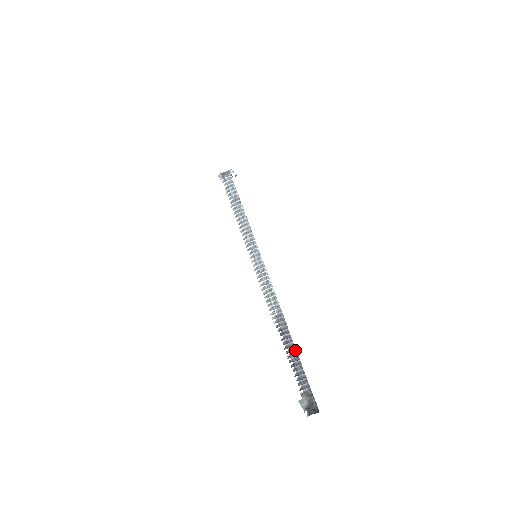
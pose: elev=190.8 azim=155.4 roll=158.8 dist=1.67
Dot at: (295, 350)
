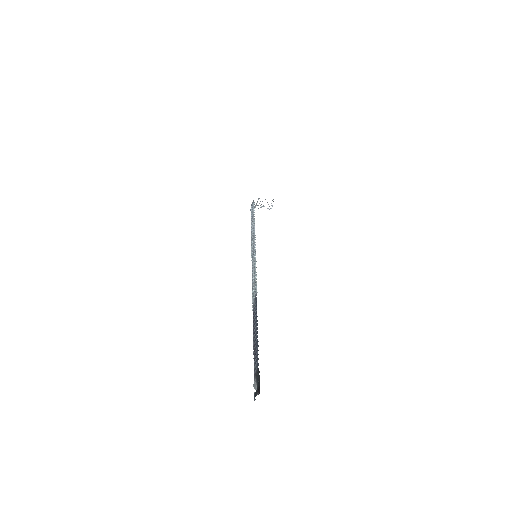
Dot at: (257, 329)
